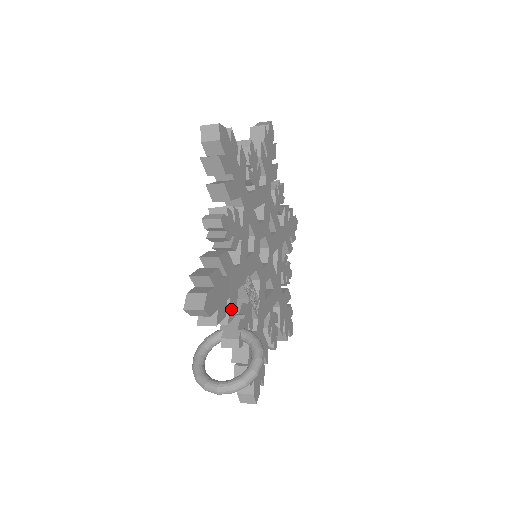
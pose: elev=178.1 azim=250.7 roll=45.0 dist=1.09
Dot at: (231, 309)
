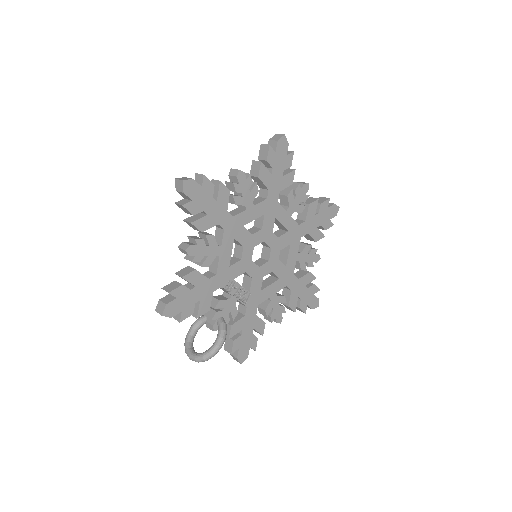
Dot at: (202, 308)
